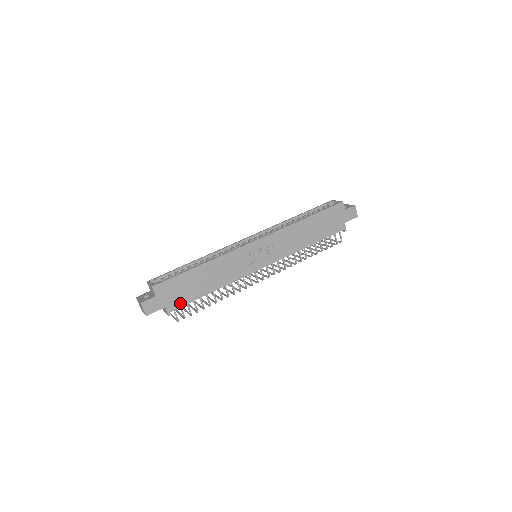
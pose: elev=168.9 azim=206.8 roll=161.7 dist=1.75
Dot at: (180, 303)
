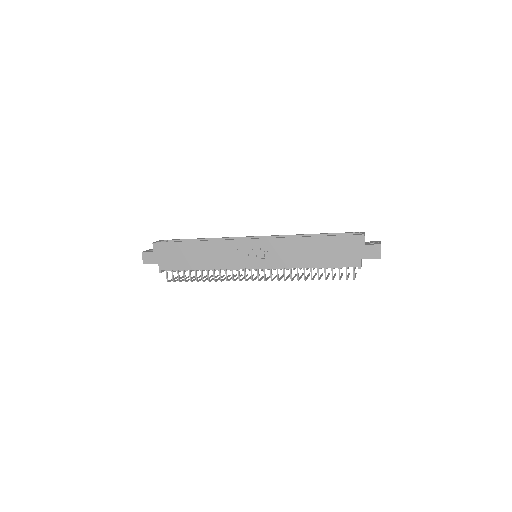
Dot at: (171, 266)
